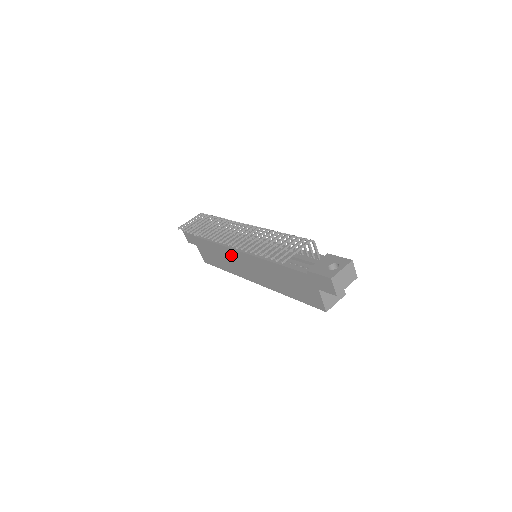
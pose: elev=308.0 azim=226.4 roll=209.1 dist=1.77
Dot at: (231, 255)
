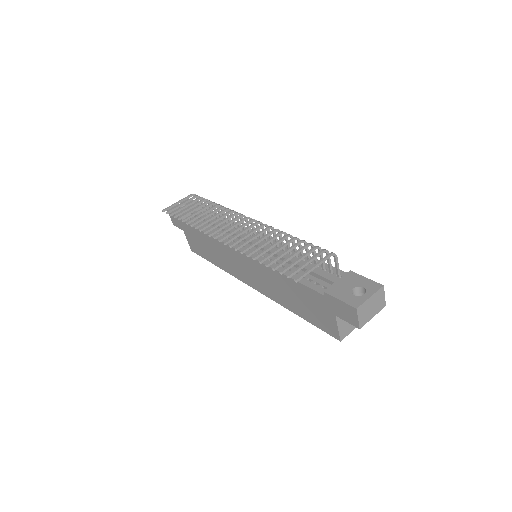
Dot at: (225, 251)
